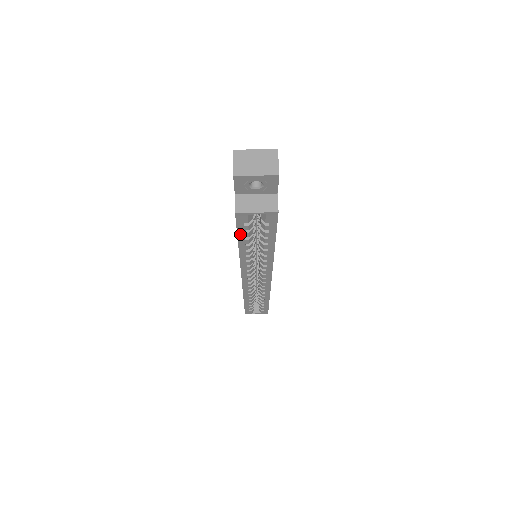
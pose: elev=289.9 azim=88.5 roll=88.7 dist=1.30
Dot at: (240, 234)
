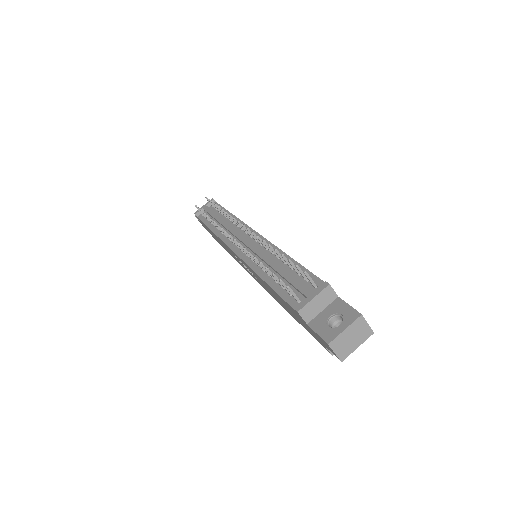
Dot at: occluded
